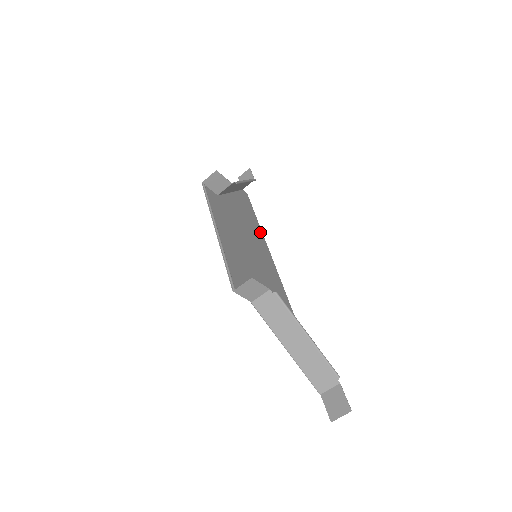
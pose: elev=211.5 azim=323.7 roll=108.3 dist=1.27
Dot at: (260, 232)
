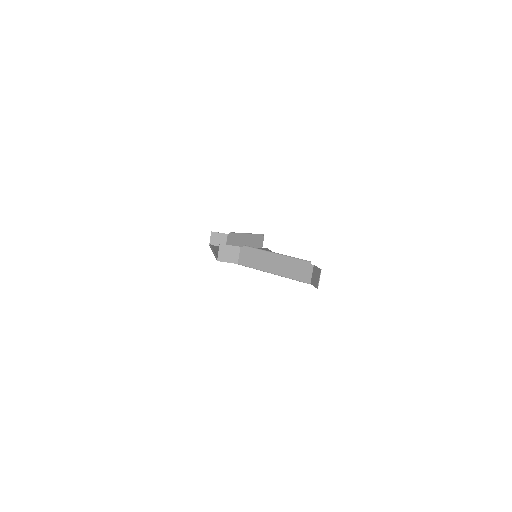
Dot at: occluded
